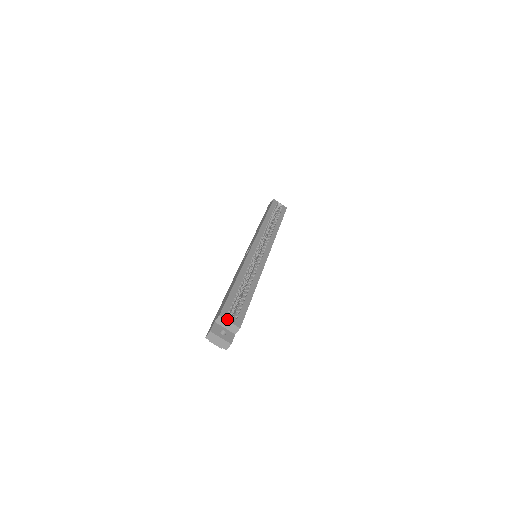
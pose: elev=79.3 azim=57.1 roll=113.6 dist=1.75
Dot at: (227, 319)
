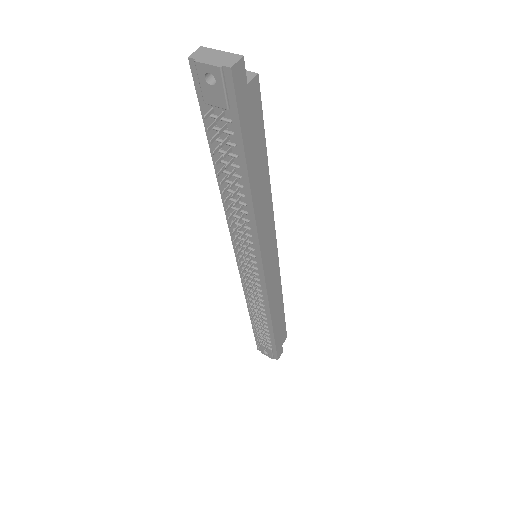
Dot at: occluded
